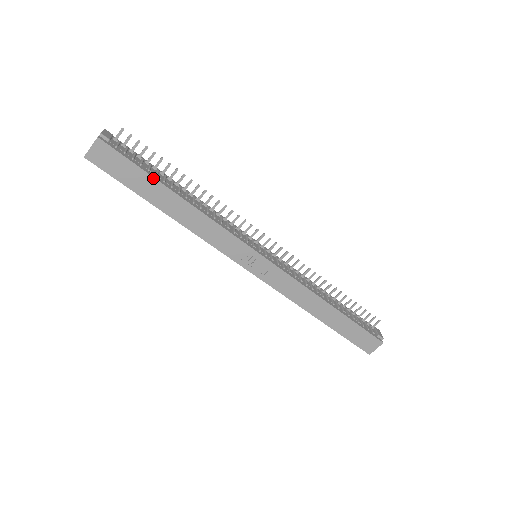
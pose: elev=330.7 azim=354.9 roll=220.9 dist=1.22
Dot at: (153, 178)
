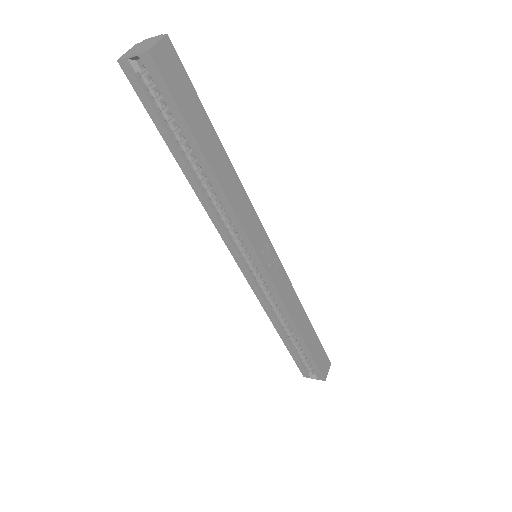
Dot at: (207, 116)
